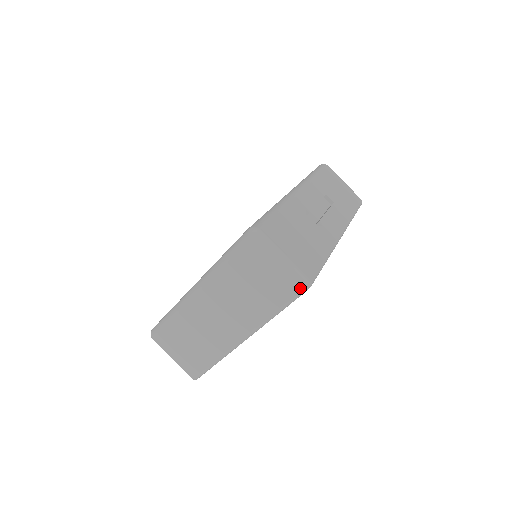
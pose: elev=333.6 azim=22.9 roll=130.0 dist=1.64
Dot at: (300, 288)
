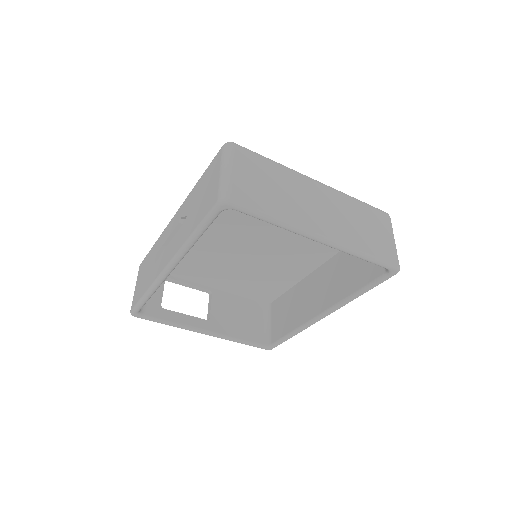
Dot at: (397, 263)
